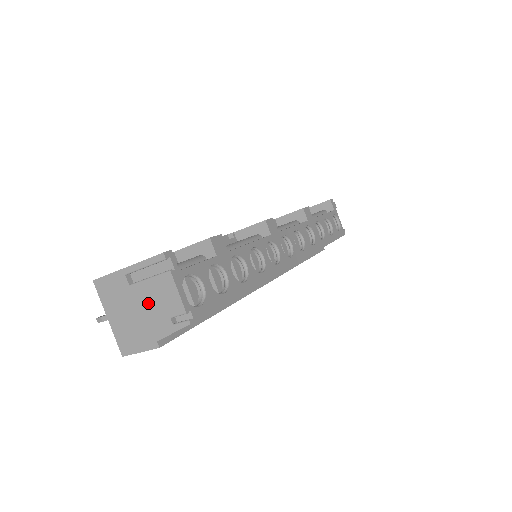
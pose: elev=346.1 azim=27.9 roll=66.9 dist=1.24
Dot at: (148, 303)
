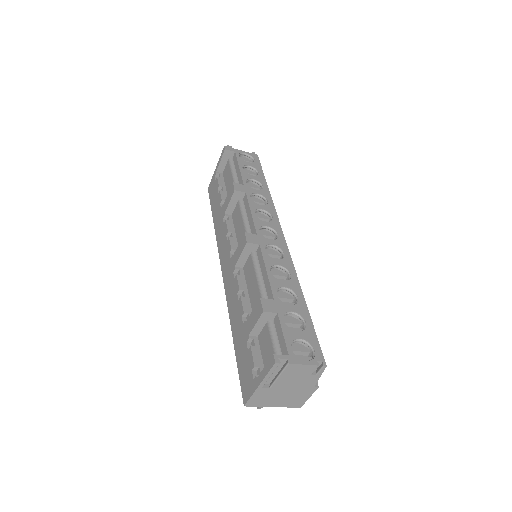
Dot at: (291, 383)
